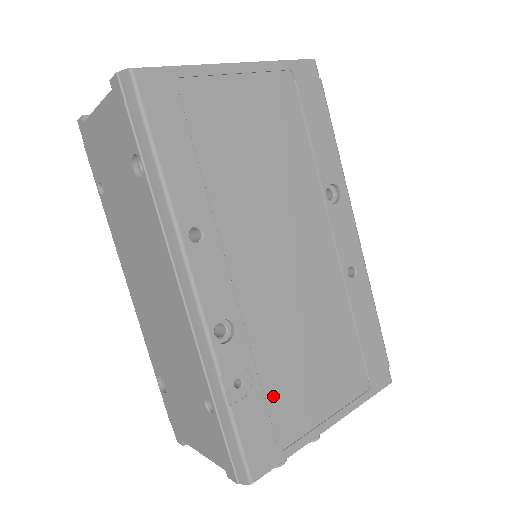
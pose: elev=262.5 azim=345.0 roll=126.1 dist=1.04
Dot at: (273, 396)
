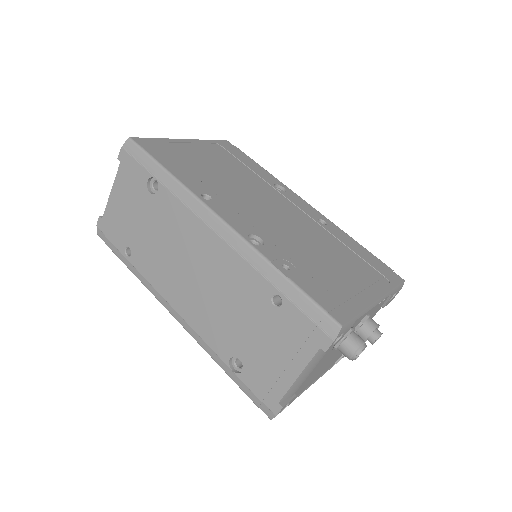
Dot at: (317, 277)
